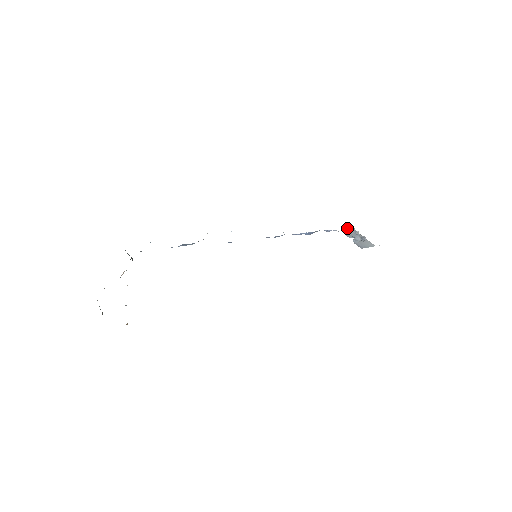
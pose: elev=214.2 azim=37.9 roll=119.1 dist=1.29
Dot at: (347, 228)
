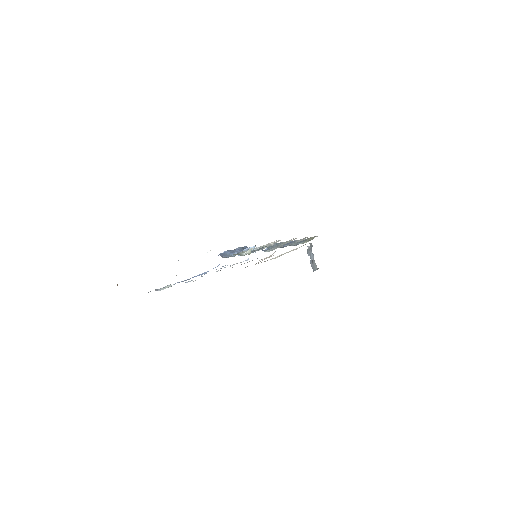
Dot at: (310, 245)
